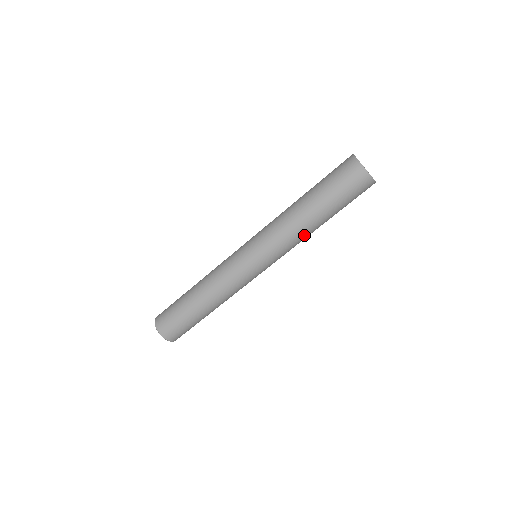
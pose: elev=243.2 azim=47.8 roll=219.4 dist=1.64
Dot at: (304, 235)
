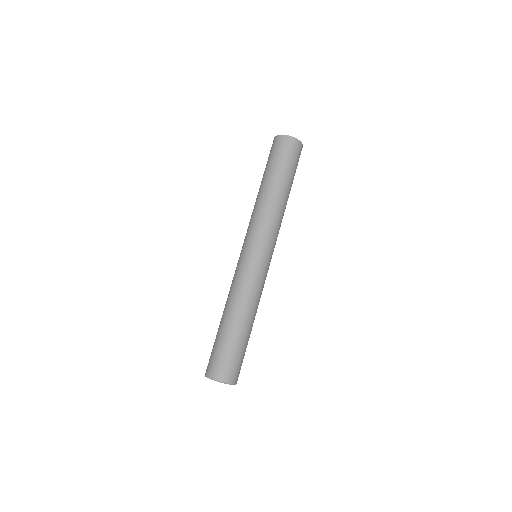
Dot at: (270, 205)
